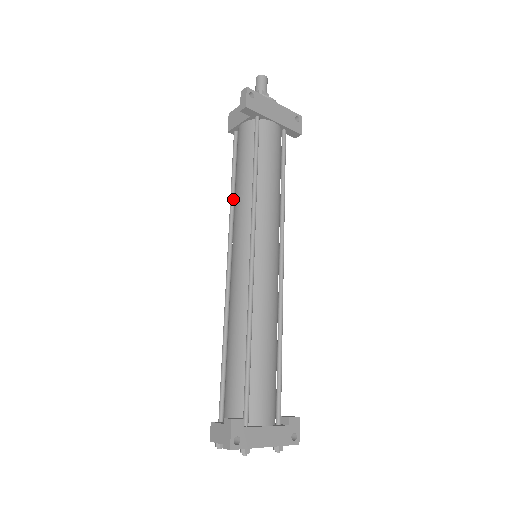
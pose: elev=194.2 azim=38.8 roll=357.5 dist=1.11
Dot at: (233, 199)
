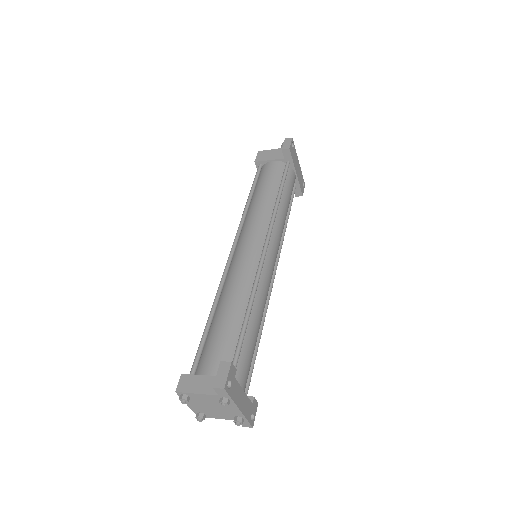
Dot at: (248, 207)
